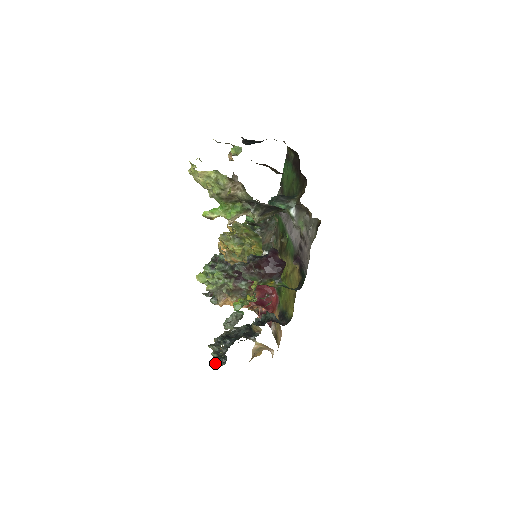
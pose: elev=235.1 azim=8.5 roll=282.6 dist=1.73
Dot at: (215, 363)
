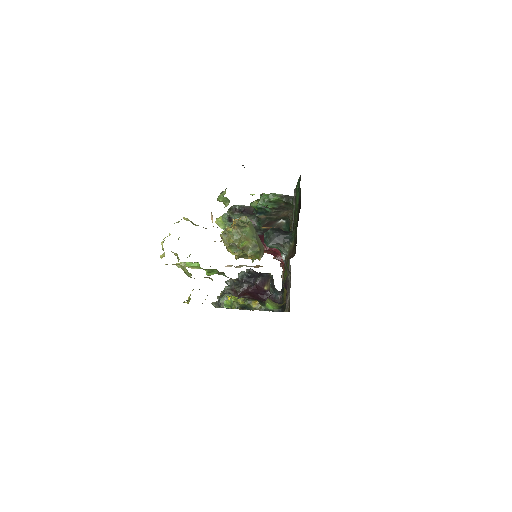
Dot at: occluded
